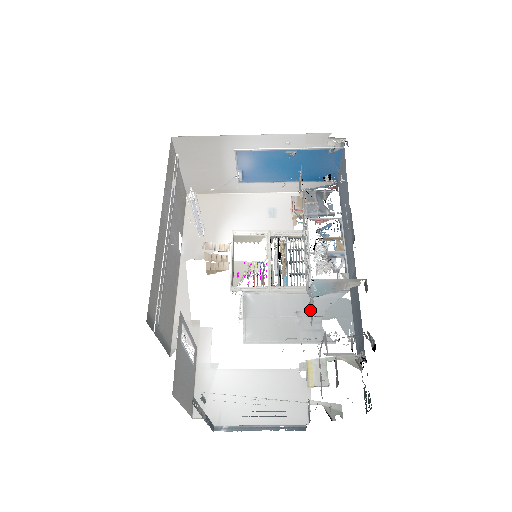
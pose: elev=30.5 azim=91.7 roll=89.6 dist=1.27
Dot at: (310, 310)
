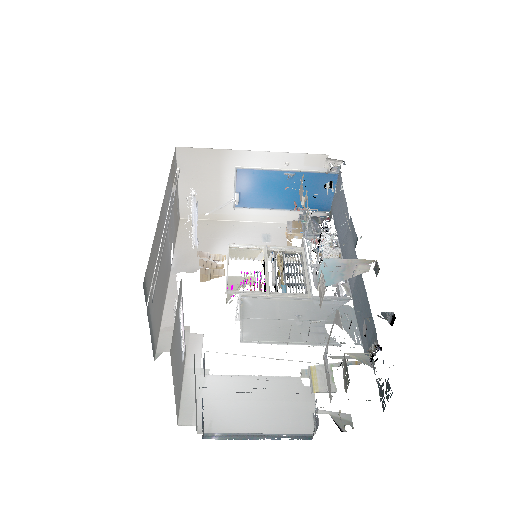
Dot at: (312, 314)
